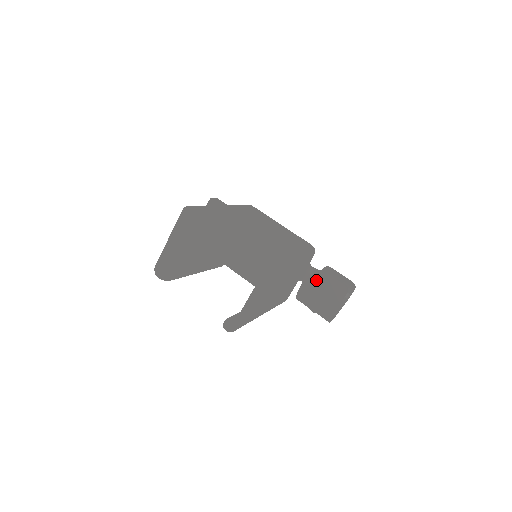
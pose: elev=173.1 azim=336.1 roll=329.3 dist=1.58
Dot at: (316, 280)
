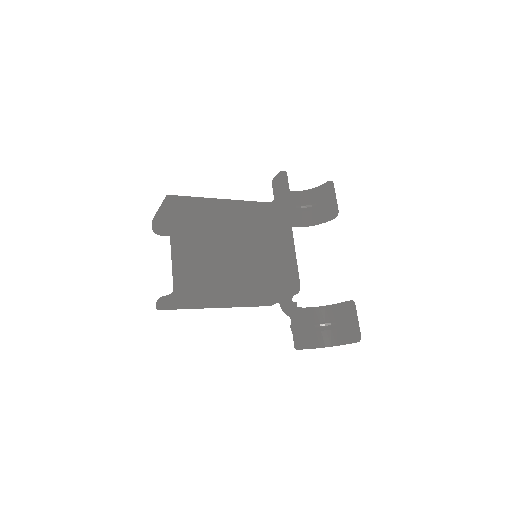
Dot at: (291, 313)
